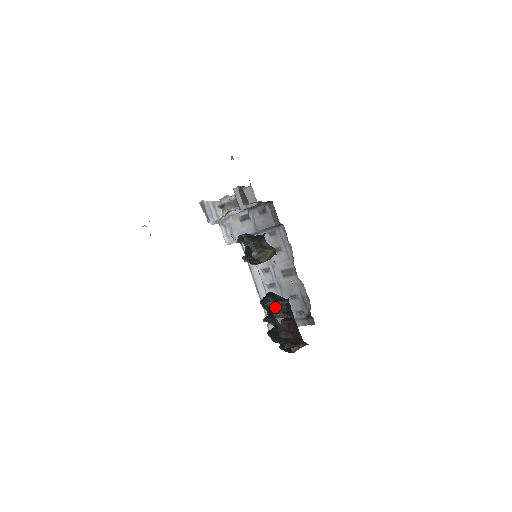
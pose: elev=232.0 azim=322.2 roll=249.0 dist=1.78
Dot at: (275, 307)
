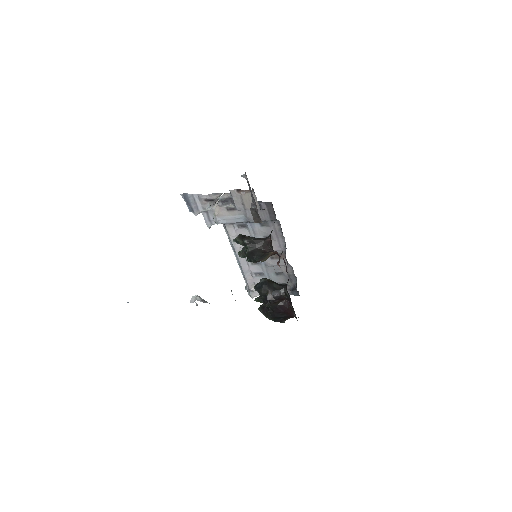
Dot at: (273, 297)
